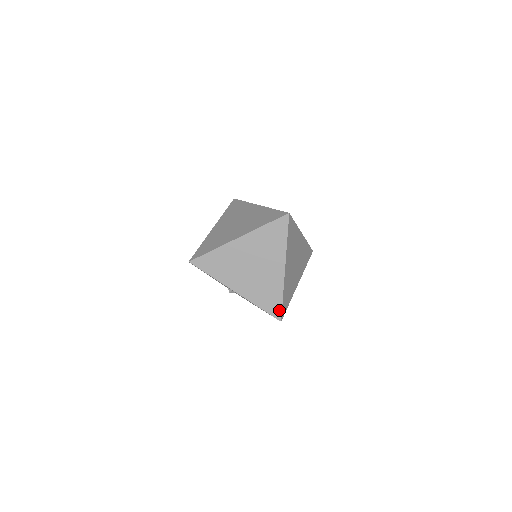
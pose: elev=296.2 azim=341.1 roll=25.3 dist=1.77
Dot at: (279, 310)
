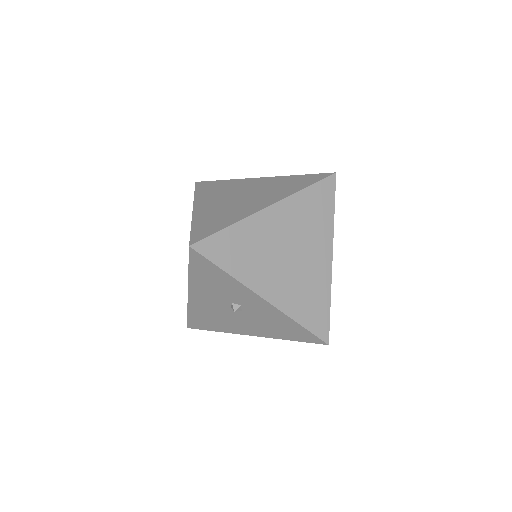
Dot at: (326, 325)
